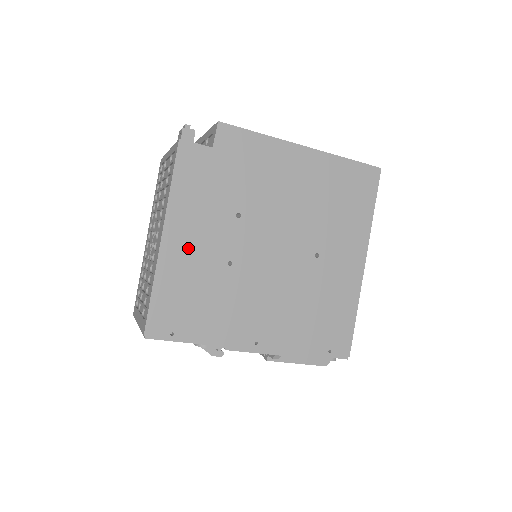
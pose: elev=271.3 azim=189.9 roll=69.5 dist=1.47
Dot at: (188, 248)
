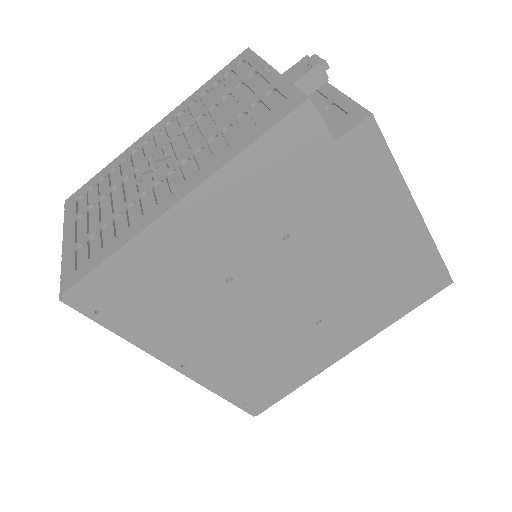
Dot at: (198, 235)
